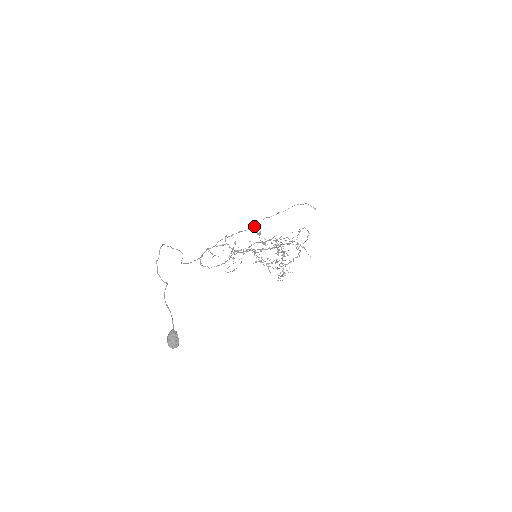
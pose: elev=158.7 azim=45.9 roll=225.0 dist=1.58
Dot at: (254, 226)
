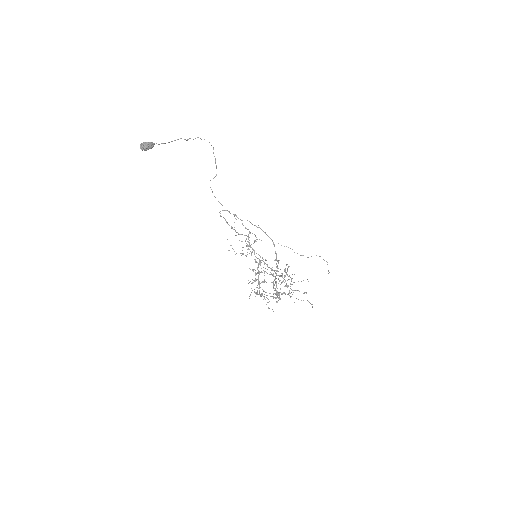
Dot at: (278, 243)
